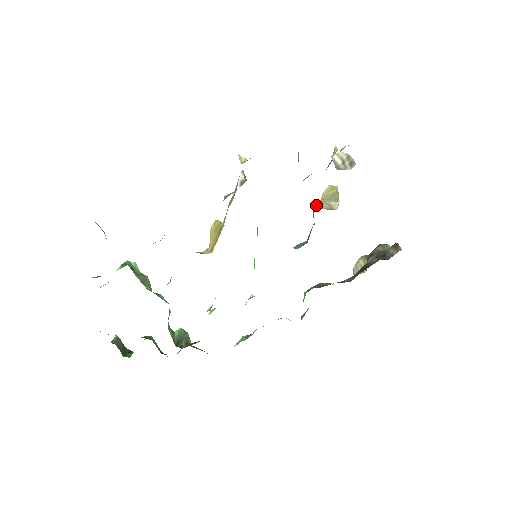
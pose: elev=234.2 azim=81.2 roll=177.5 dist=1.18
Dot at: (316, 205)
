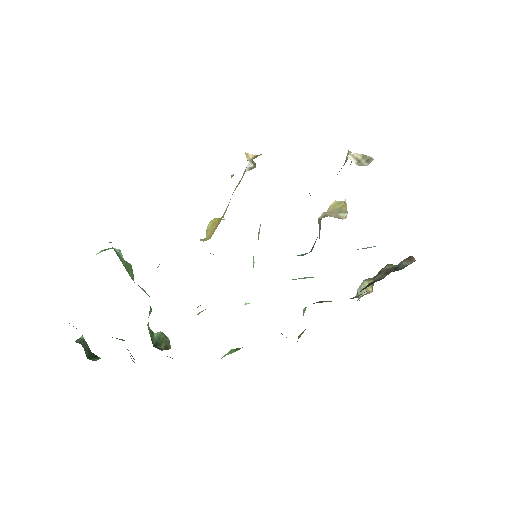
Dot at: (323, 214)
